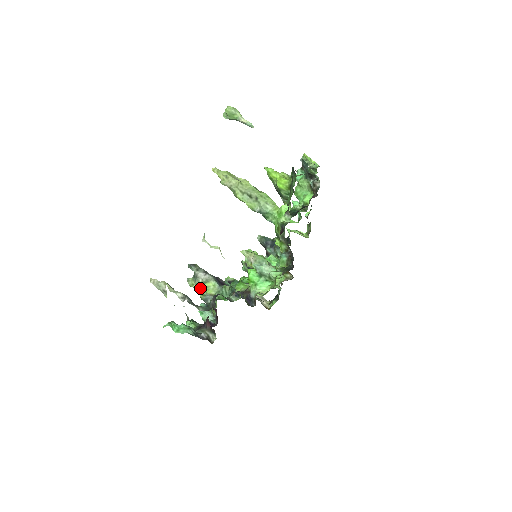
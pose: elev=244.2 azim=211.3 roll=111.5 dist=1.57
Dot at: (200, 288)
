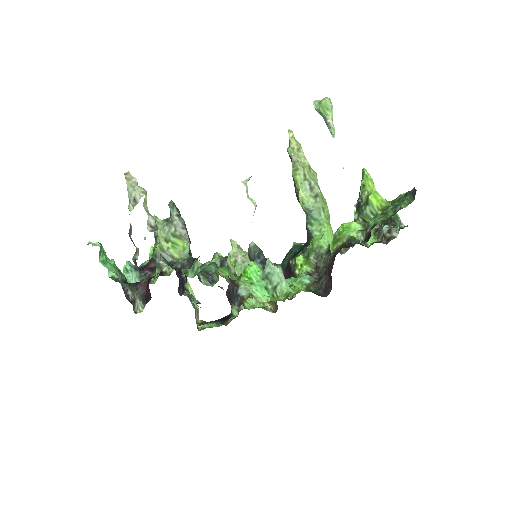
Dot at: (164, 238)
